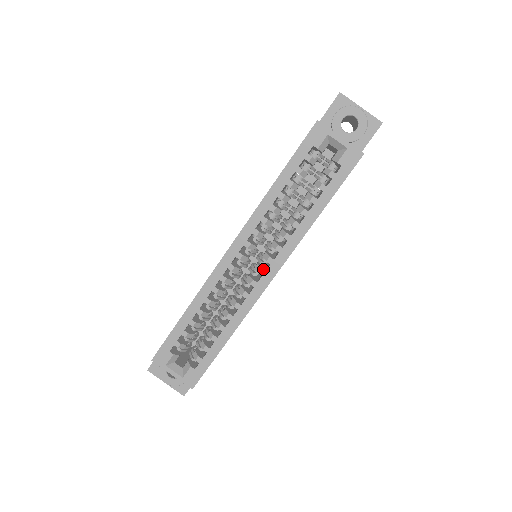
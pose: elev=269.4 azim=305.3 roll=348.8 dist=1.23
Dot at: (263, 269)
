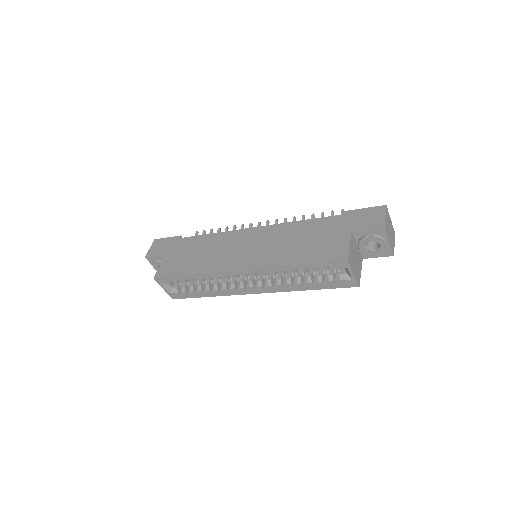
Dot at: (254, 287)
